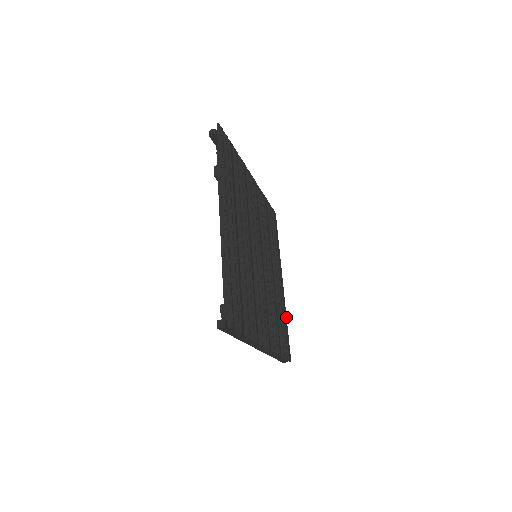
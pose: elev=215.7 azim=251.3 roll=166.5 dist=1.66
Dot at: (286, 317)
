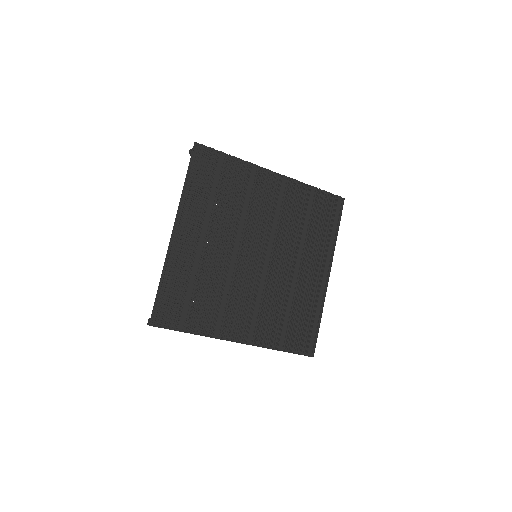
Dot at: (322, 312)
